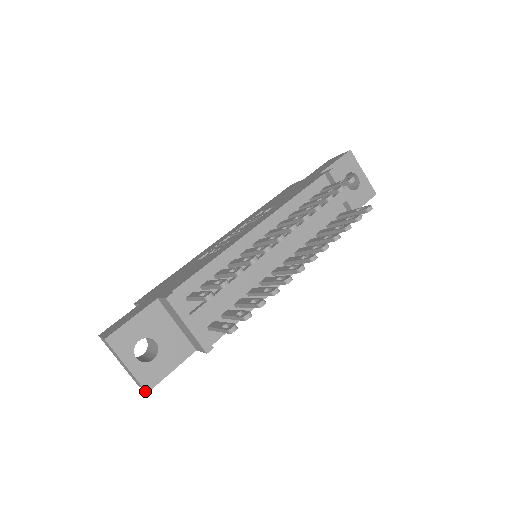
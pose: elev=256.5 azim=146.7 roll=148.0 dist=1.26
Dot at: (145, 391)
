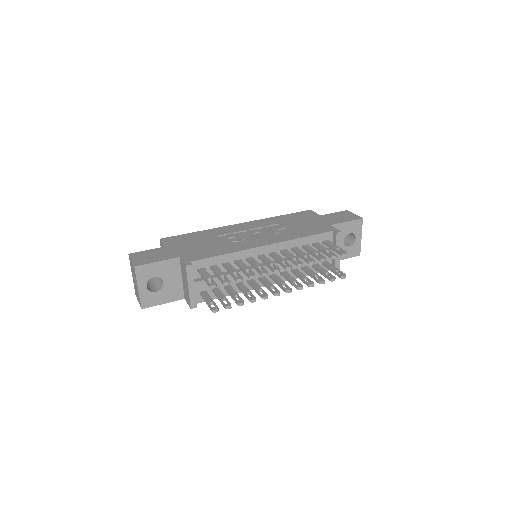
Dot at: (141, 307)
